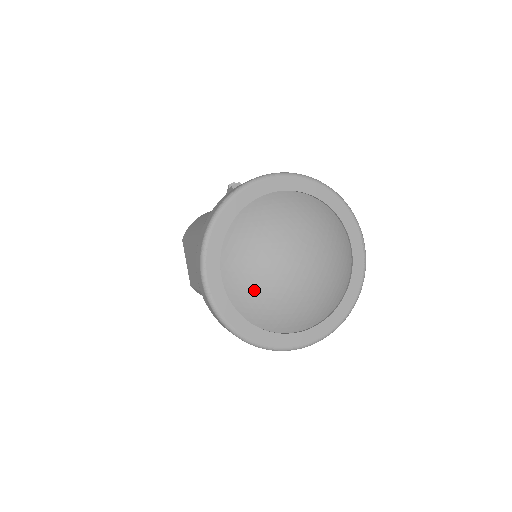
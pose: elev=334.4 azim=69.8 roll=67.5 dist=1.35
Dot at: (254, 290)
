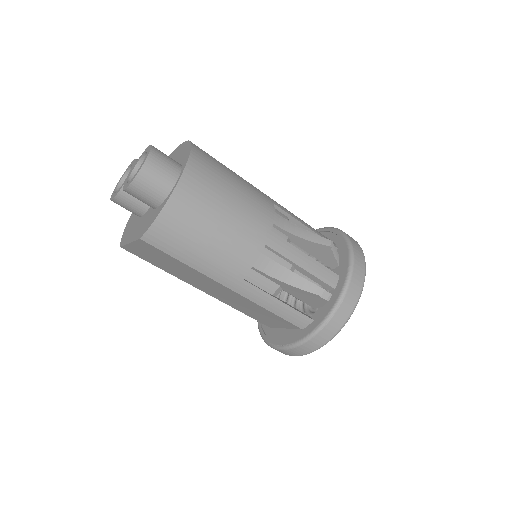
Dot at: occluded
